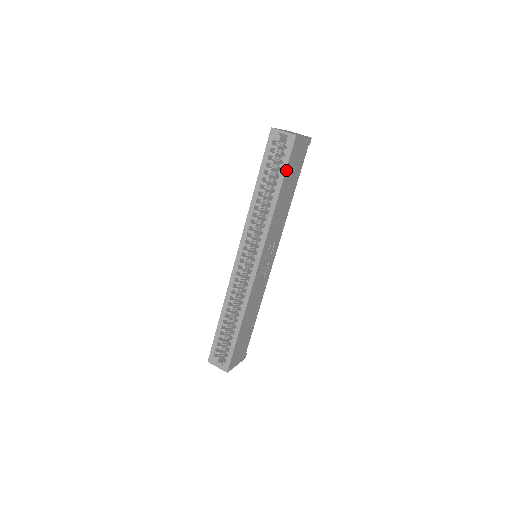
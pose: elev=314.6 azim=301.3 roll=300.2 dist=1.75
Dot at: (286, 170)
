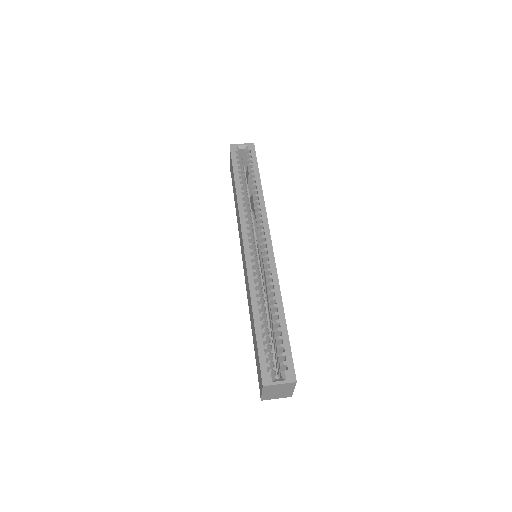
Dot at: (257, 166)
